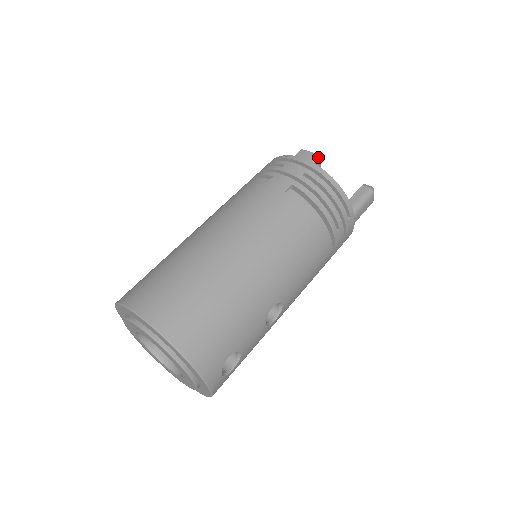
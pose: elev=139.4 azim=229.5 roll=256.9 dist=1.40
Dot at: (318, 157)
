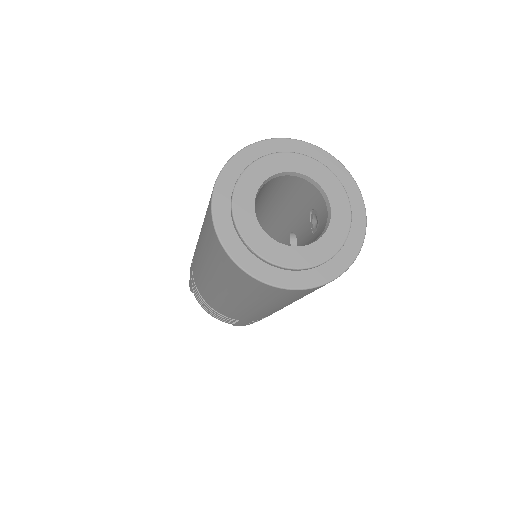
Dot at: occluded
